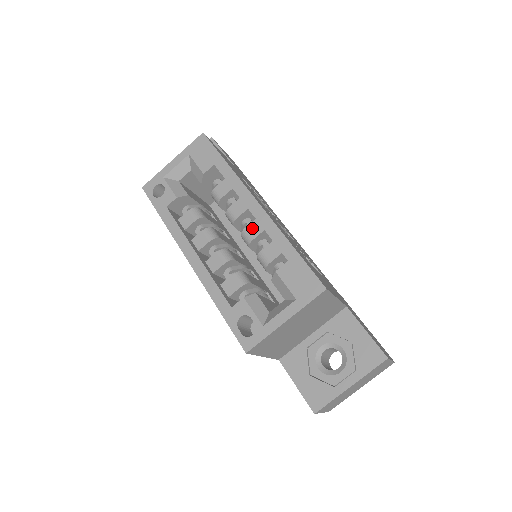
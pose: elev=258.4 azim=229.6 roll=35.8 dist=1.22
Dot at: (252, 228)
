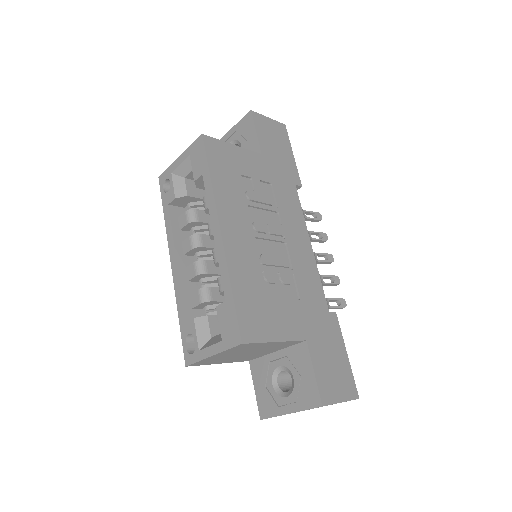
Dot at: occluded
